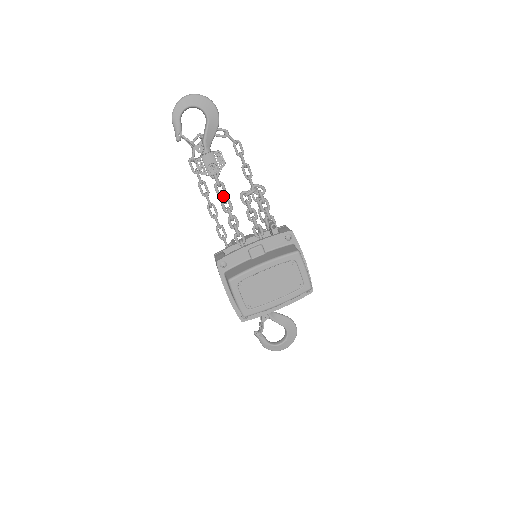
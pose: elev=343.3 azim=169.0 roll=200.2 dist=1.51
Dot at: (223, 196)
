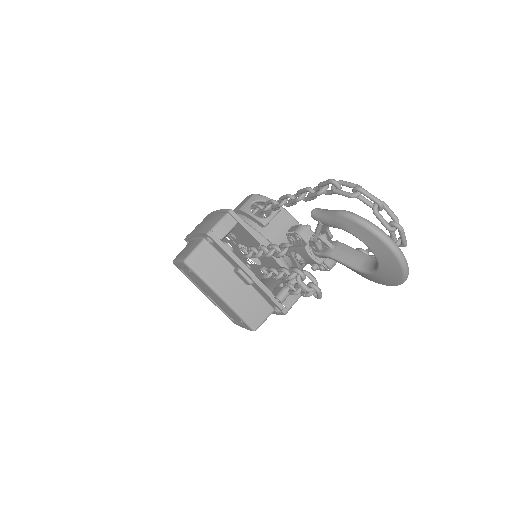
Dot at: (278, 256)
